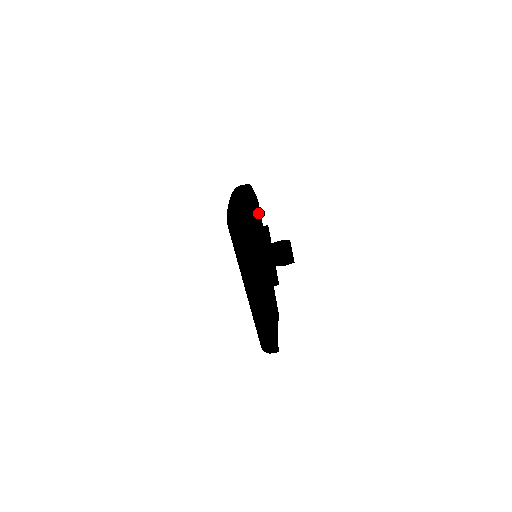
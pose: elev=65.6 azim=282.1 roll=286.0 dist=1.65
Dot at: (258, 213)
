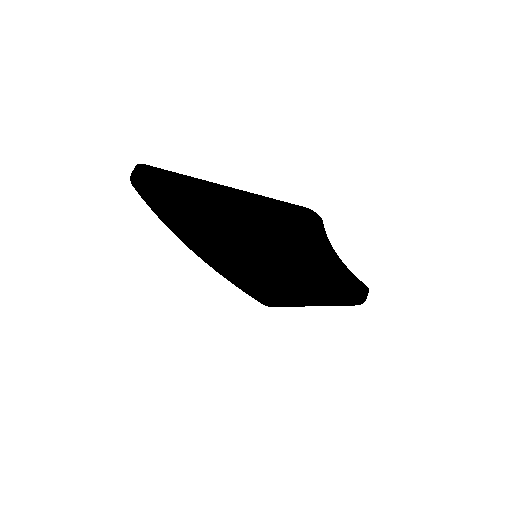
Dot at: occluded
